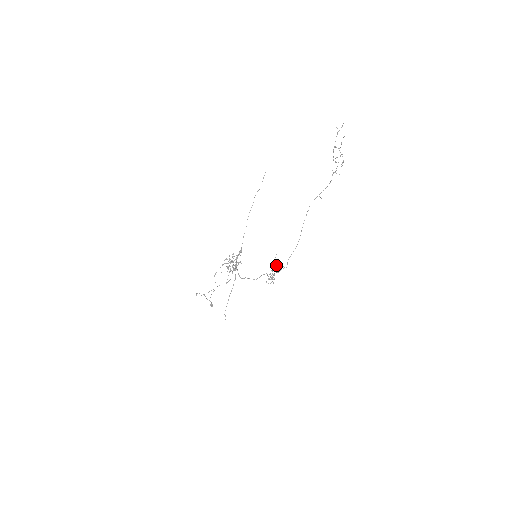
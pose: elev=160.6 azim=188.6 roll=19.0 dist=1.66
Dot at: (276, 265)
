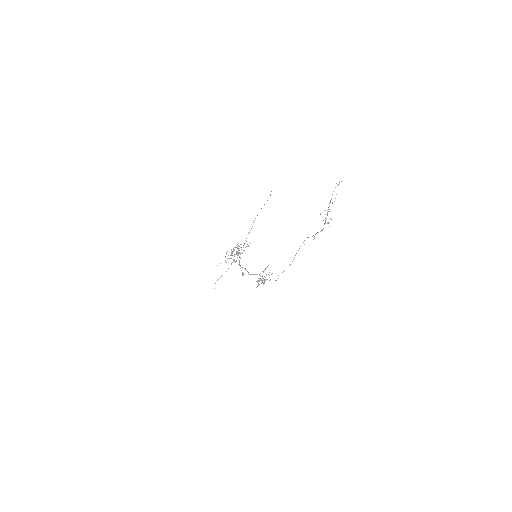
Dot at: occluded
